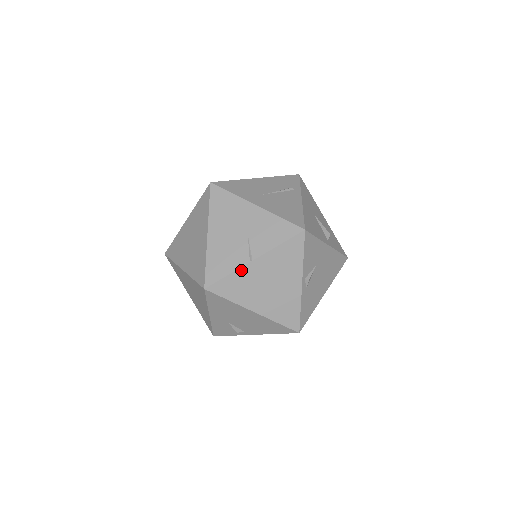
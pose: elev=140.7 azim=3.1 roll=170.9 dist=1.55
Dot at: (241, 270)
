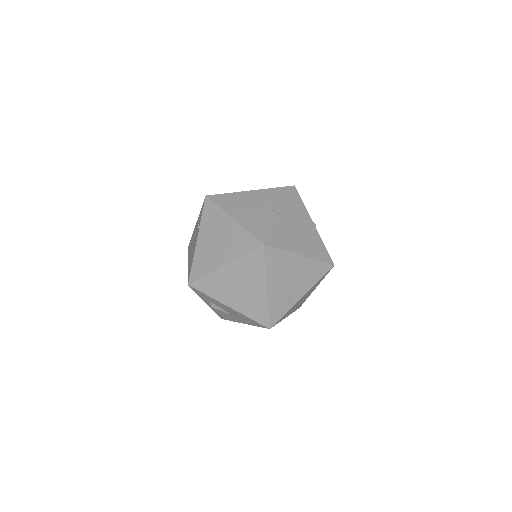
Dot at: (277, 223)
